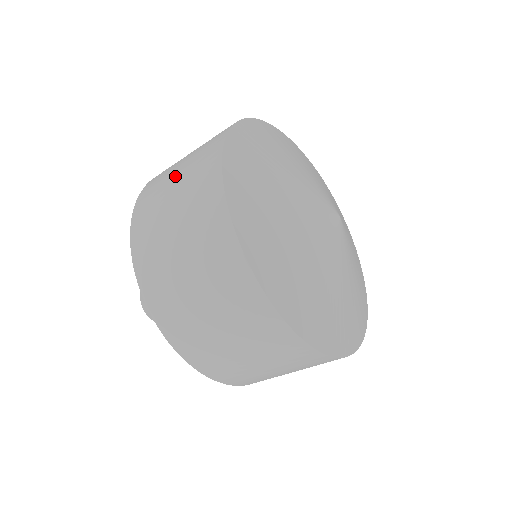
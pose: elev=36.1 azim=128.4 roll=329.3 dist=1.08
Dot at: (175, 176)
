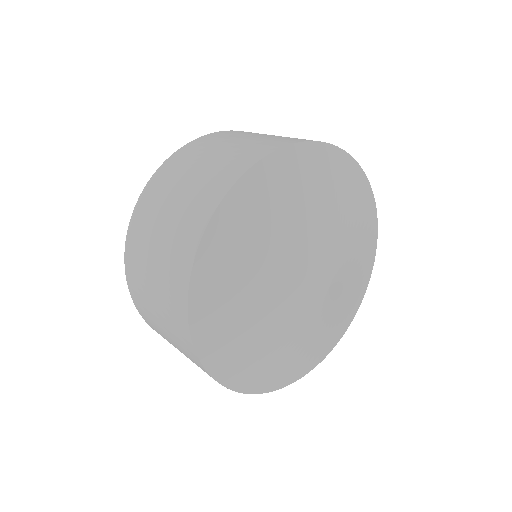
Dot at: (184, 183)
